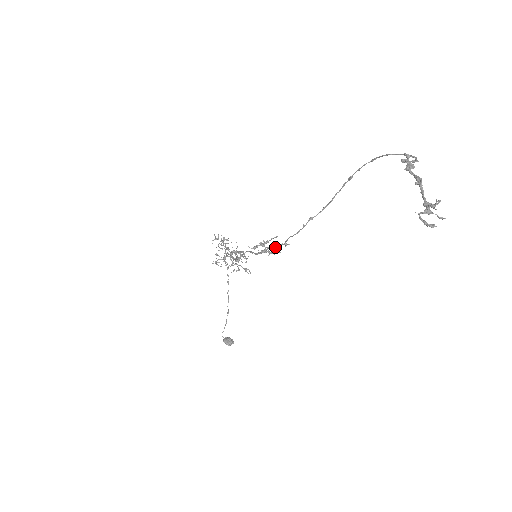
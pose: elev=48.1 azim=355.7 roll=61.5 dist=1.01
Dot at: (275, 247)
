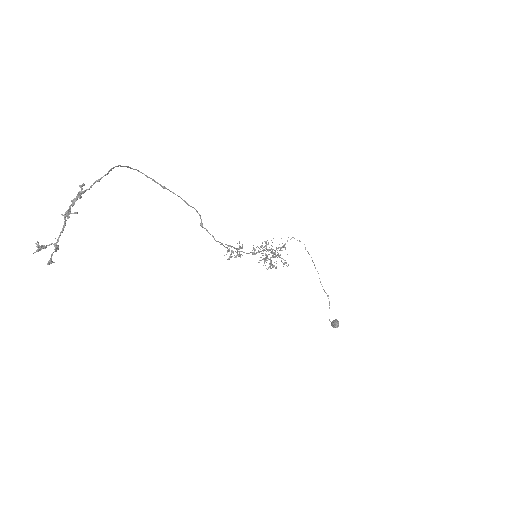
Dot at: (237, 249)
